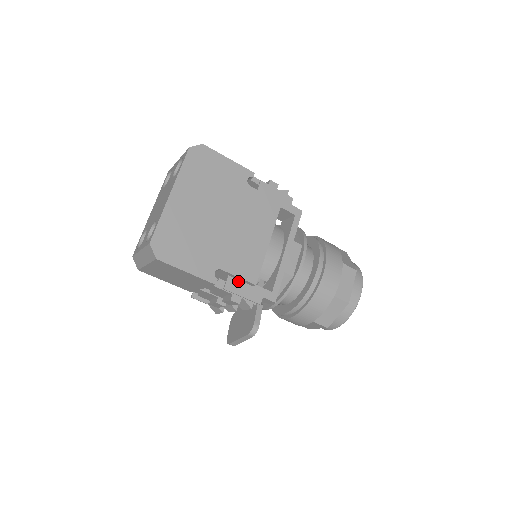
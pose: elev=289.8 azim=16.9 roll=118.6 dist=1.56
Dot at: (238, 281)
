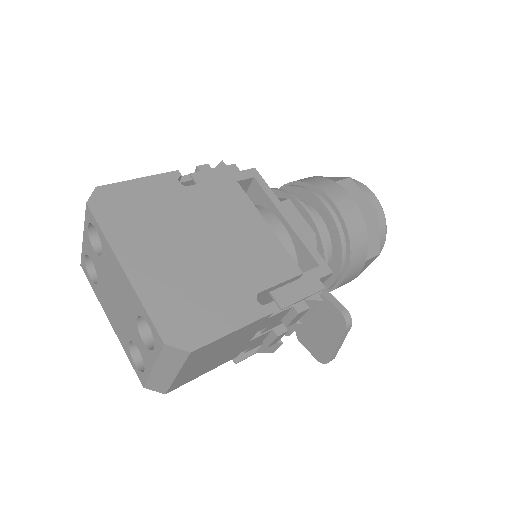
Dot at: (283, 288)
